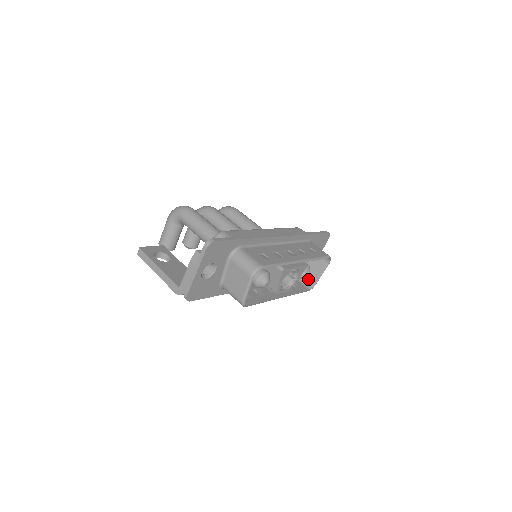
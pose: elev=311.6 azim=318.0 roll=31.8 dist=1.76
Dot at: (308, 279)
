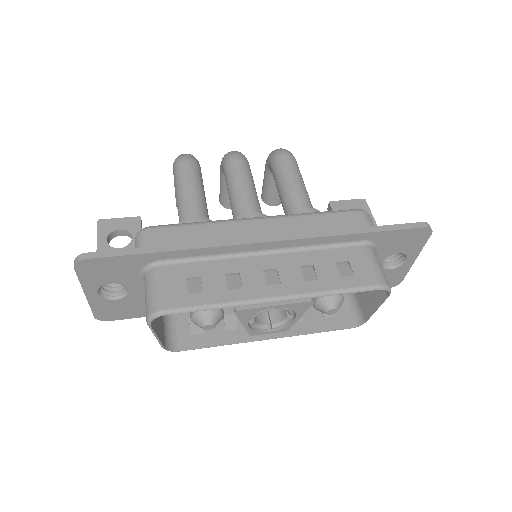
Dot at: (360, 306)
